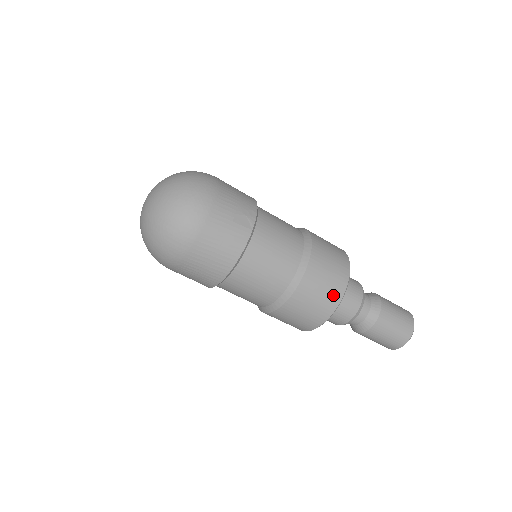
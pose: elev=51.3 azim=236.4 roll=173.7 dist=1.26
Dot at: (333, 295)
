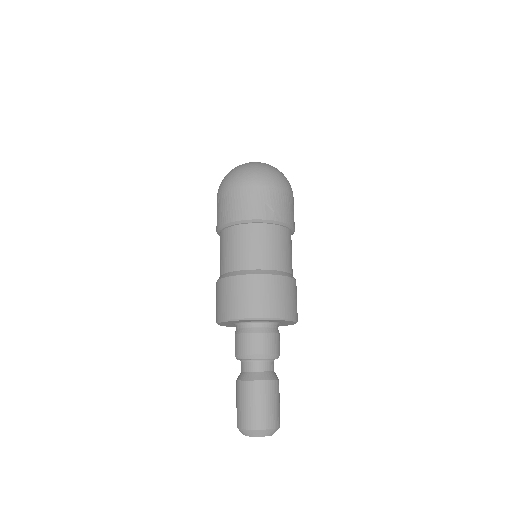
Dot at: (251, 308)
